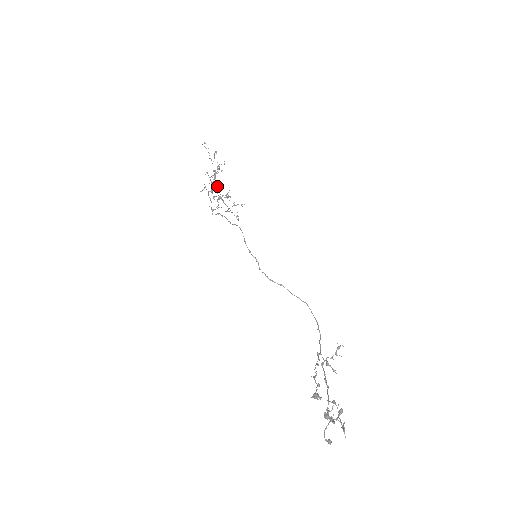
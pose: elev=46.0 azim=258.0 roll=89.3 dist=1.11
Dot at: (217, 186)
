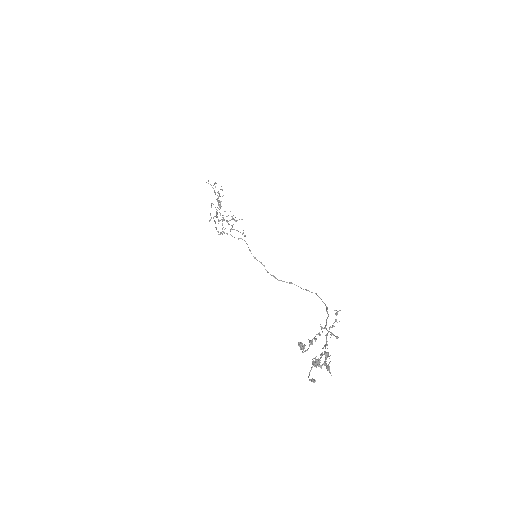
Dot at: occluded
